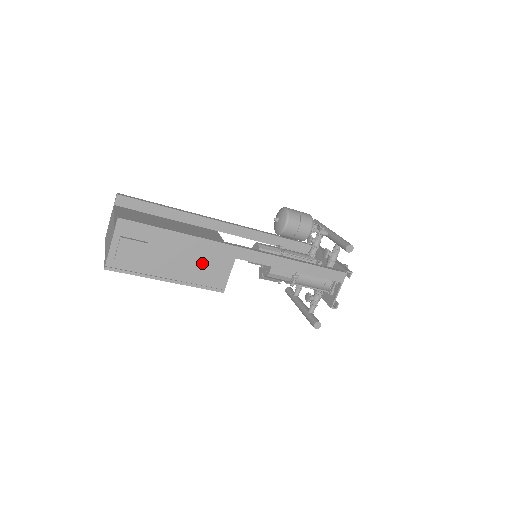
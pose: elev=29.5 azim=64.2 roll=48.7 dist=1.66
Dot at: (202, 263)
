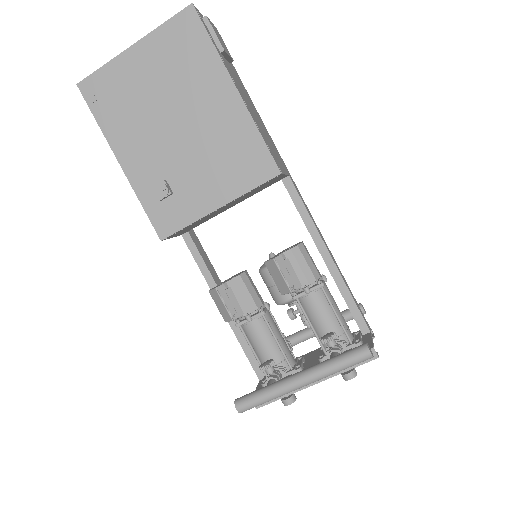
Dot at: (265, 134)
